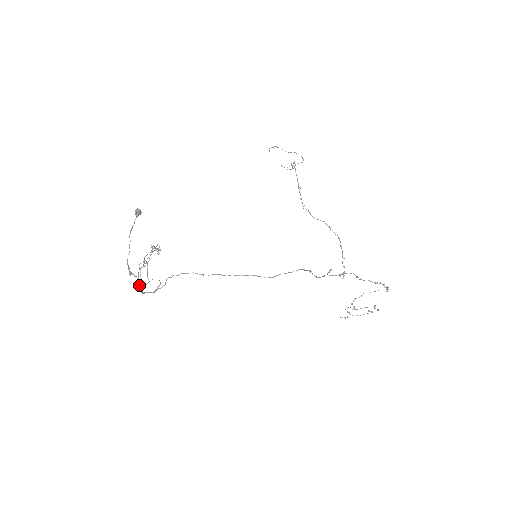
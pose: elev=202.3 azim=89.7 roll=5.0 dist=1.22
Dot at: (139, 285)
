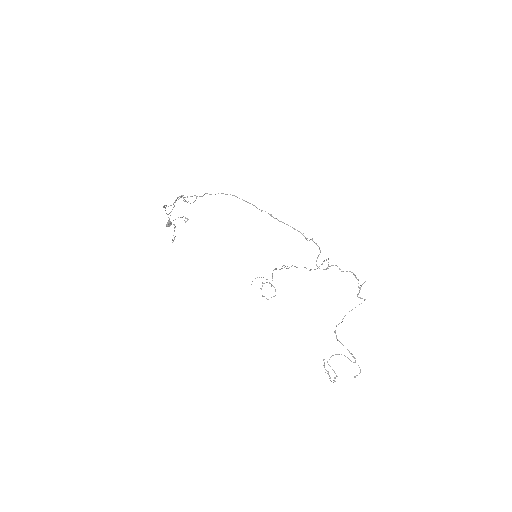
Dot at: (176, 199)
